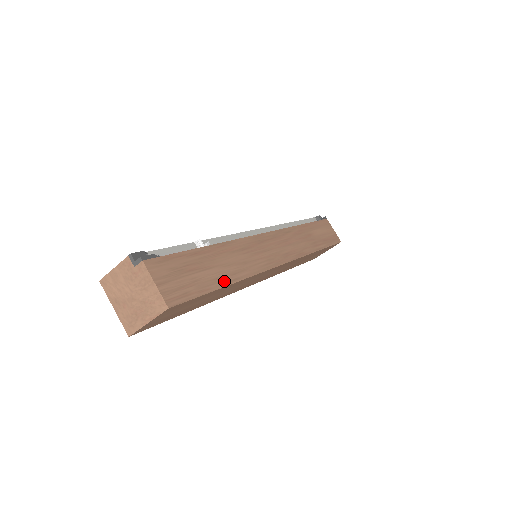
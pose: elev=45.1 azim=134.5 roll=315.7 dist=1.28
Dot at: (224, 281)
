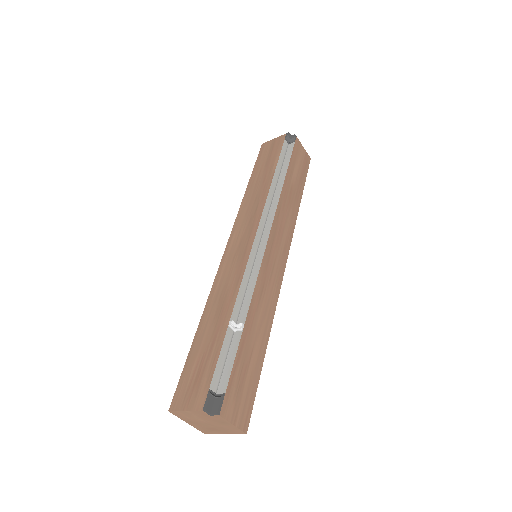
Dot at: (262, 353)
